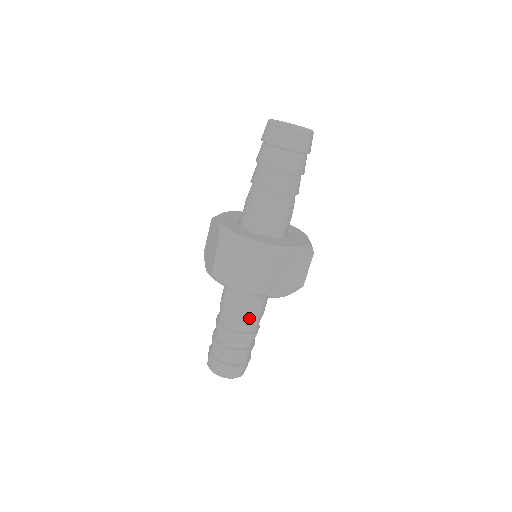
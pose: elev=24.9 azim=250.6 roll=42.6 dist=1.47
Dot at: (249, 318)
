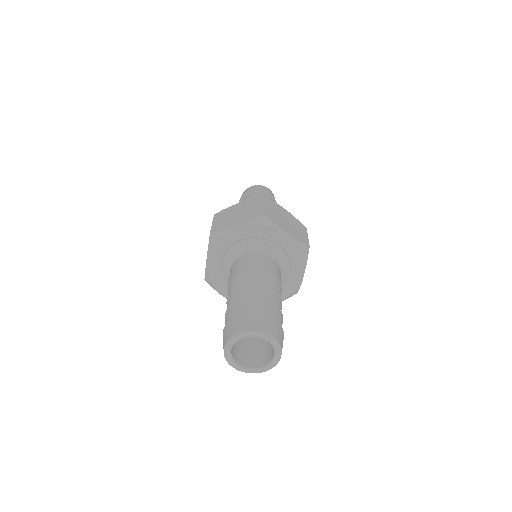
Dot at: (262, 270)
